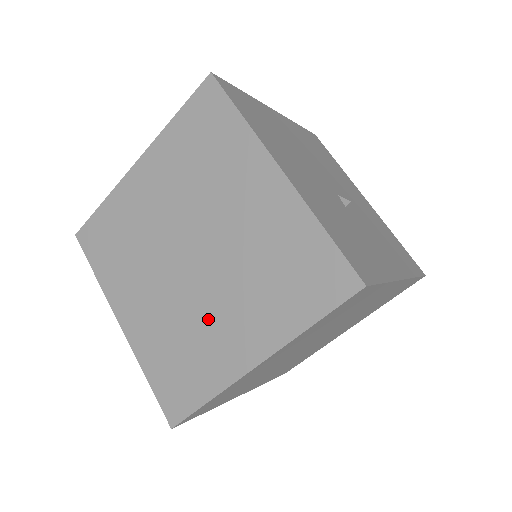
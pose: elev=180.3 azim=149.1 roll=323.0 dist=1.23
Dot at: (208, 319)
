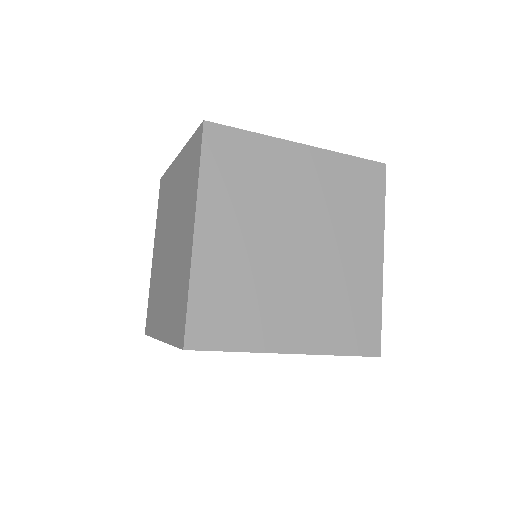
Dot at: (178, 255)
